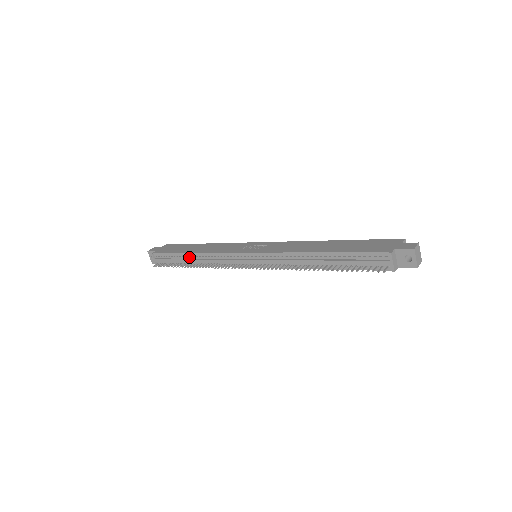
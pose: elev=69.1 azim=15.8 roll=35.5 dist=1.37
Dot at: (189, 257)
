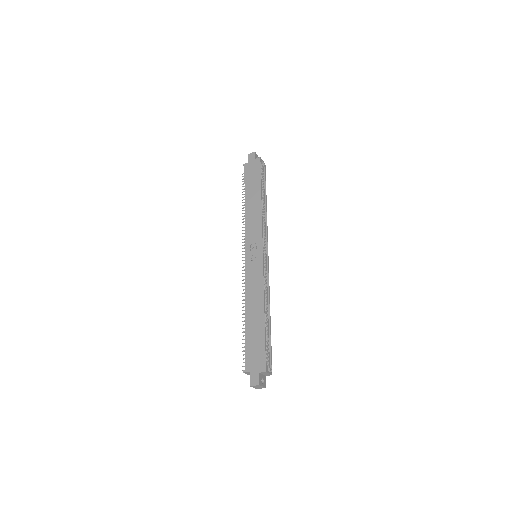
Dot at: occluded
